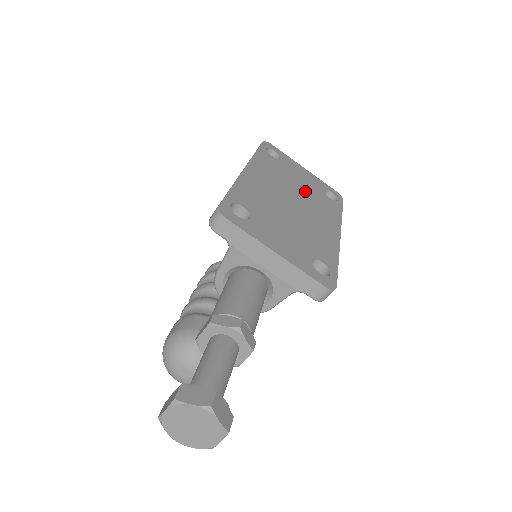
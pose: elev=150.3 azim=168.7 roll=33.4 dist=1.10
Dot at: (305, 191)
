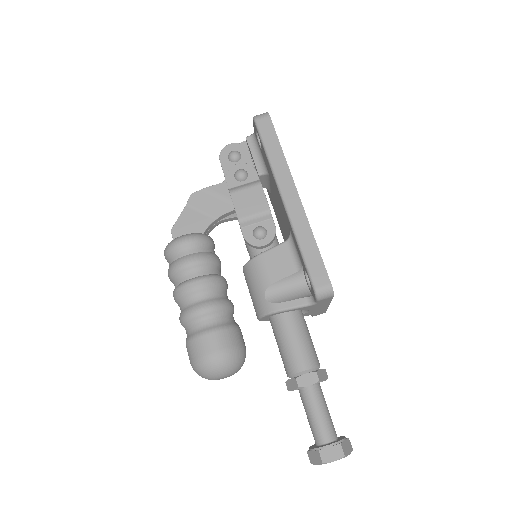
Dot at: occluded
